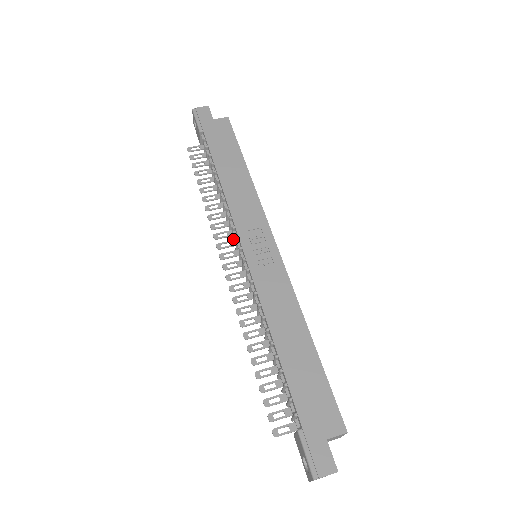
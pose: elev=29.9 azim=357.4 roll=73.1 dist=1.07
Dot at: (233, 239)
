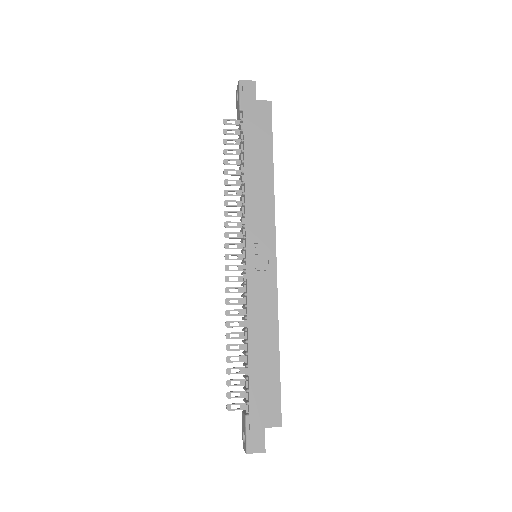
Dot at: (241, 231)
